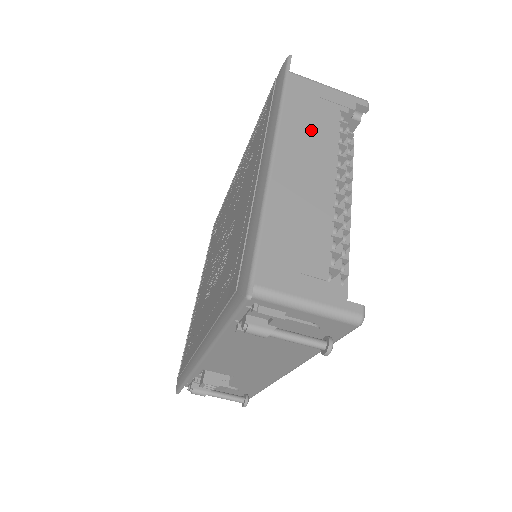
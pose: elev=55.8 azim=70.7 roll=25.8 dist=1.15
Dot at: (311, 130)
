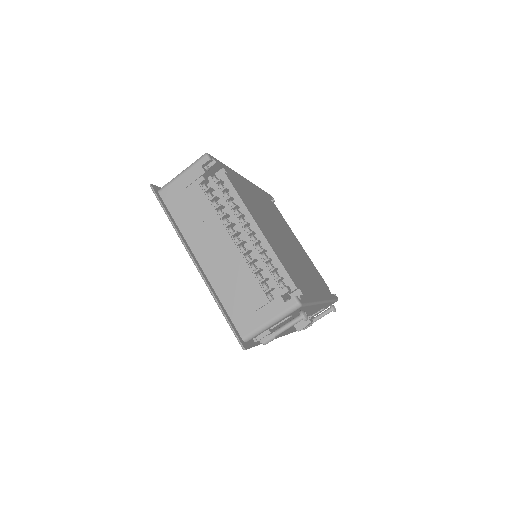
Dot at: (198, 219)
